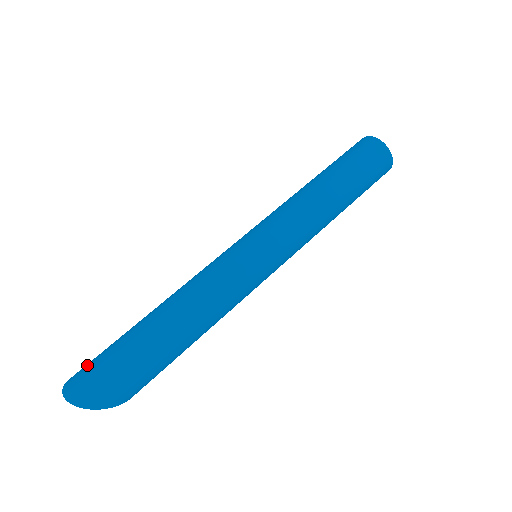
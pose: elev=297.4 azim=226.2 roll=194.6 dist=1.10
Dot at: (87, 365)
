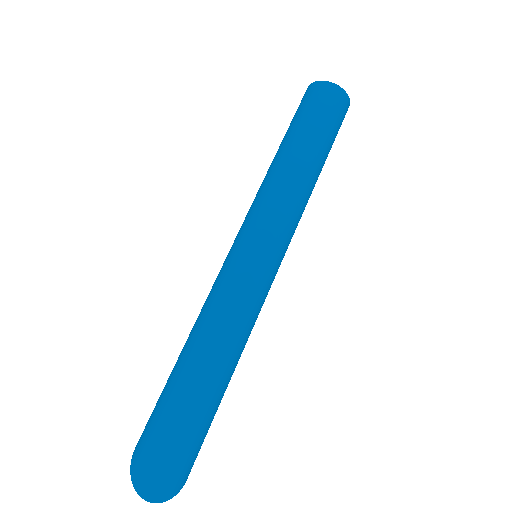
Dot at: (147, 454)
